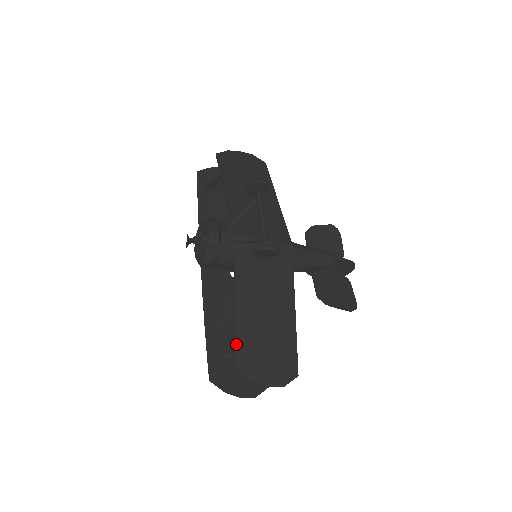
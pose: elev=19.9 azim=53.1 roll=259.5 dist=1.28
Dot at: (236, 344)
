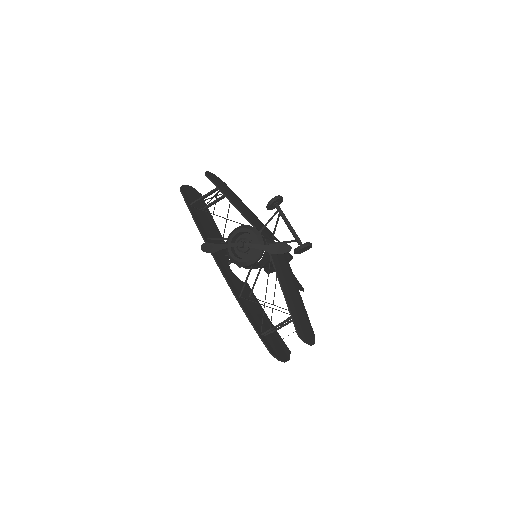
Dot at: (293, 318)
